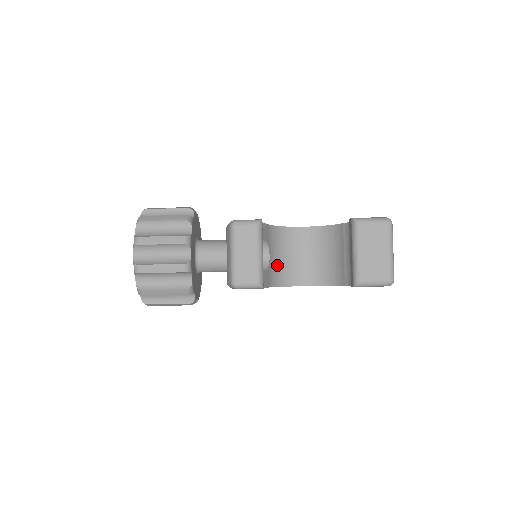
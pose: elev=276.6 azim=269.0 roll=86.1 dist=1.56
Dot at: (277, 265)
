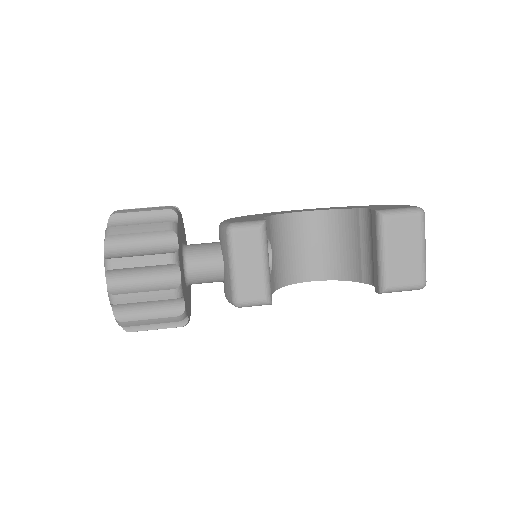
Dot at: (280, 262)
